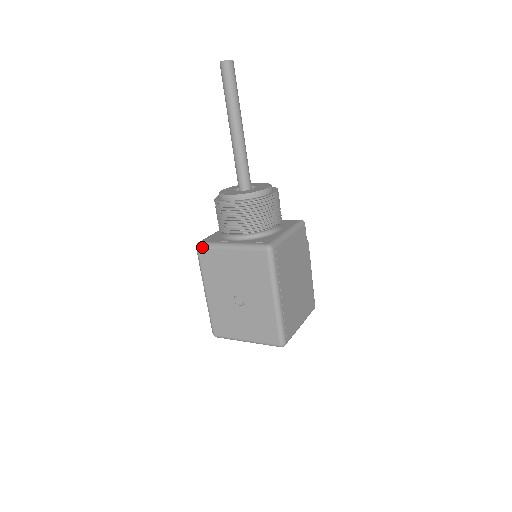
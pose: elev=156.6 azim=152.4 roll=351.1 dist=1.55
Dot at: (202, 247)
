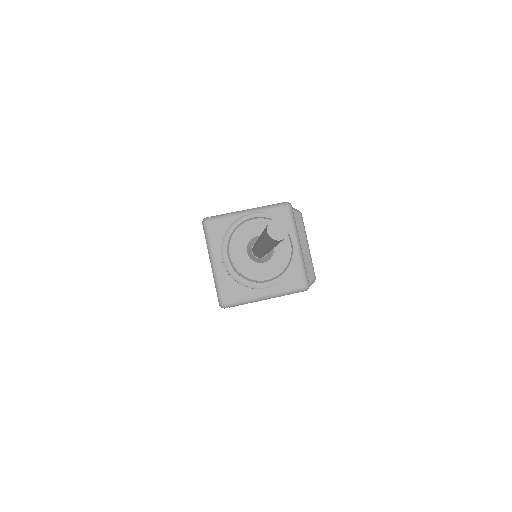
Dot at: (203, 229)
